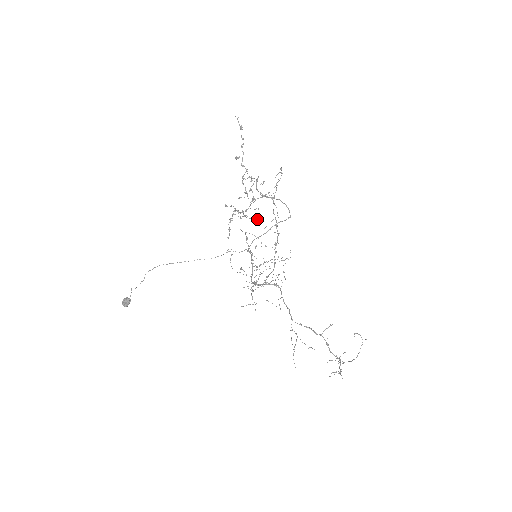
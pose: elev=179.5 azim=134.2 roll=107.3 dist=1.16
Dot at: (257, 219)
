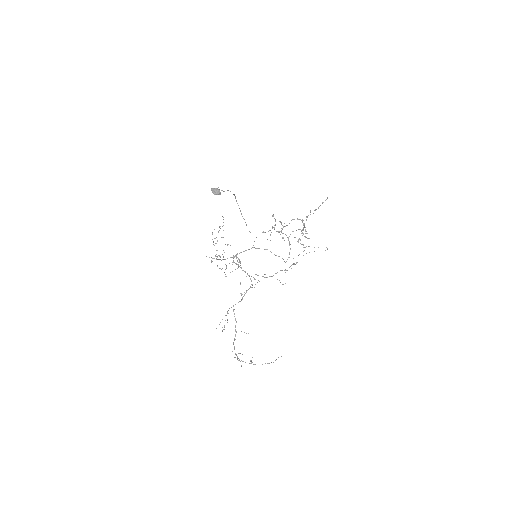
Dot at: occluded
